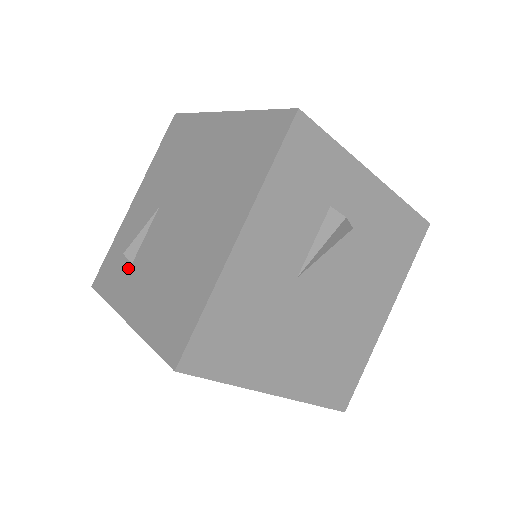
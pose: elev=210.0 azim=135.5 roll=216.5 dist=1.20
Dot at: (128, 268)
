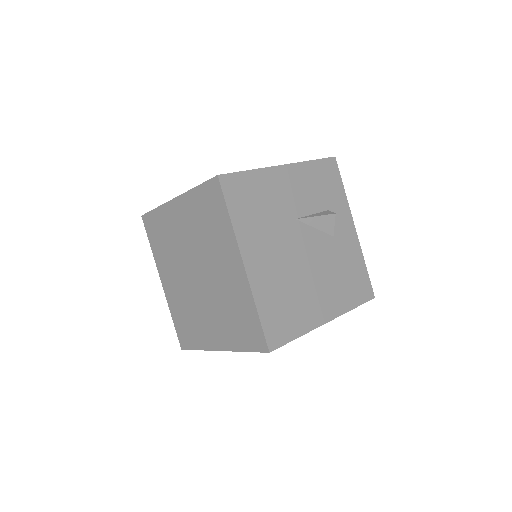
Dot at: occluded
